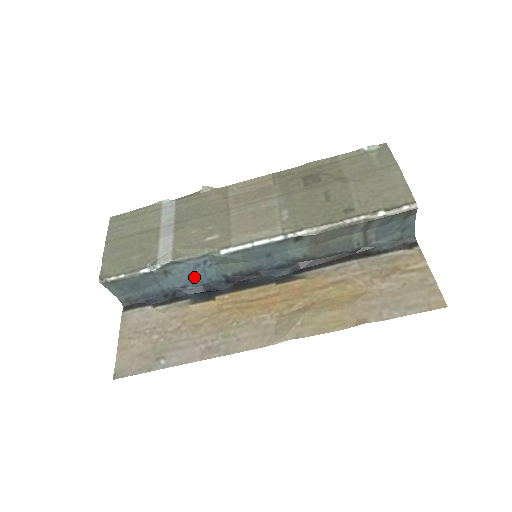
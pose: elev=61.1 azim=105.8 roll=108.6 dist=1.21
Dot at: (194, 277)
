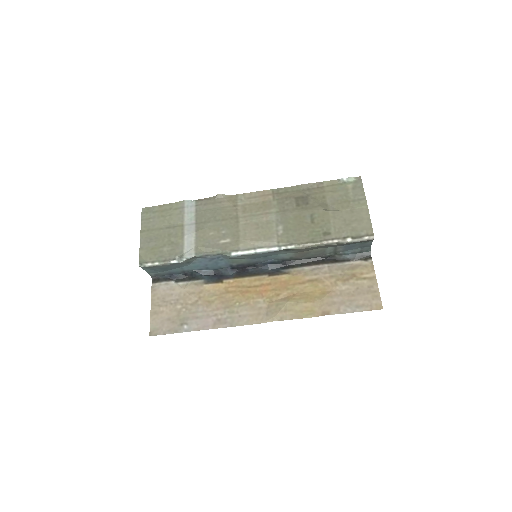
Dot at: (208, 265)
